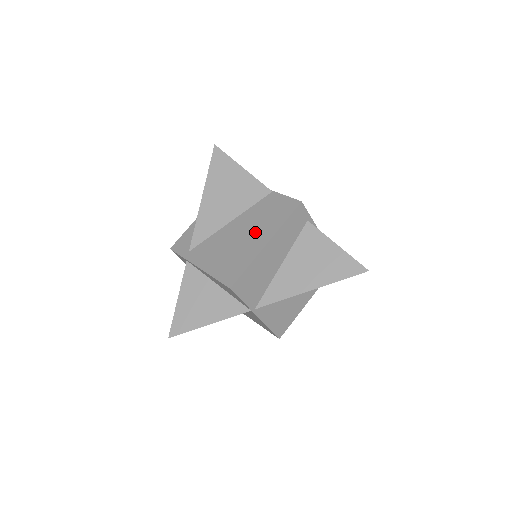
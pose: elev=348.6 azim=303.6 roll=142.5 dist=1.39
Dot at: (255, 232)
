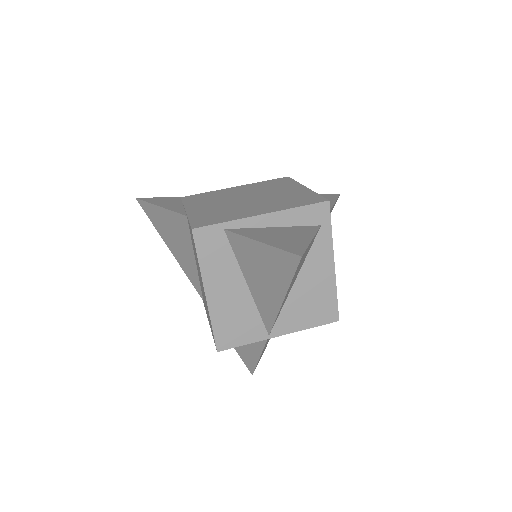
Dot at: (200, 277)
